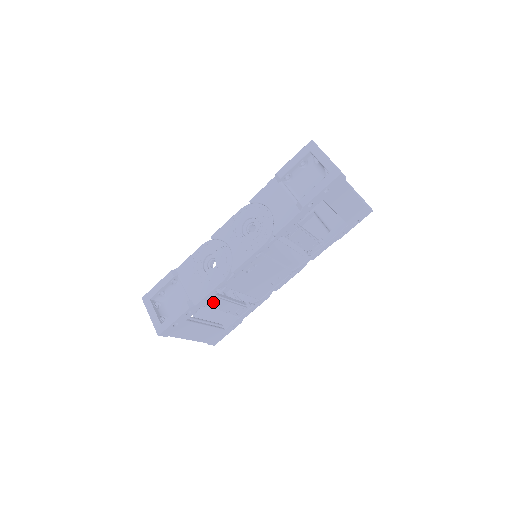
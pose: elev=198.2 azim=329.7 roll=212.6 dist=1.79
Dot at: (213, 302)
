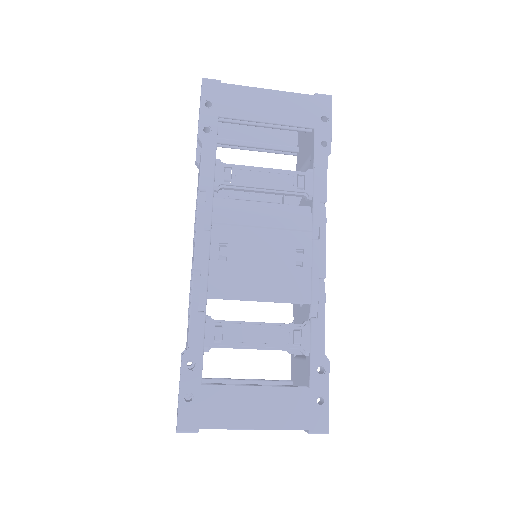
Dot at: (219, 334)
